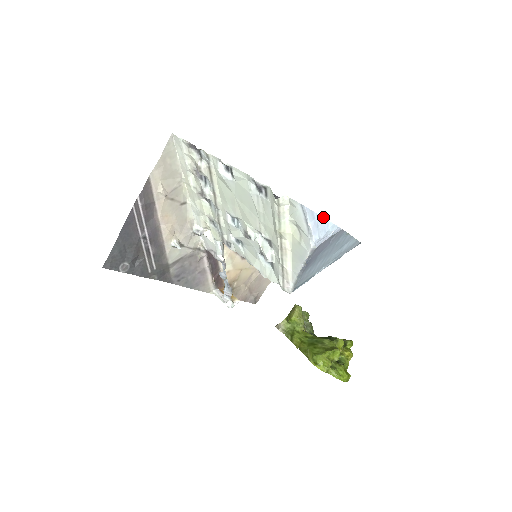
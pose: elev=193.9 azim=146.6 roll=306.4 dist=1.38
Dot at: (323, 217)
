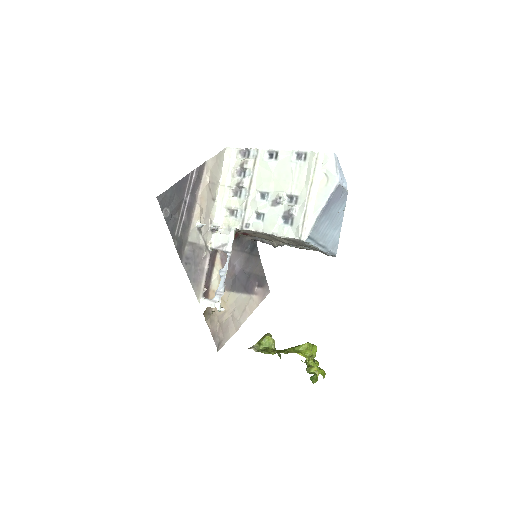
Dot at: (342, 171)
